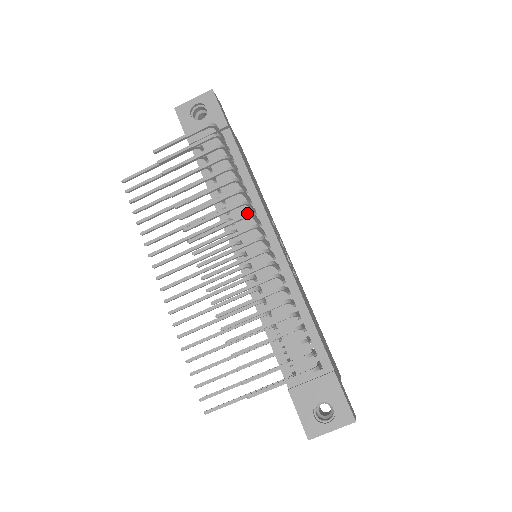
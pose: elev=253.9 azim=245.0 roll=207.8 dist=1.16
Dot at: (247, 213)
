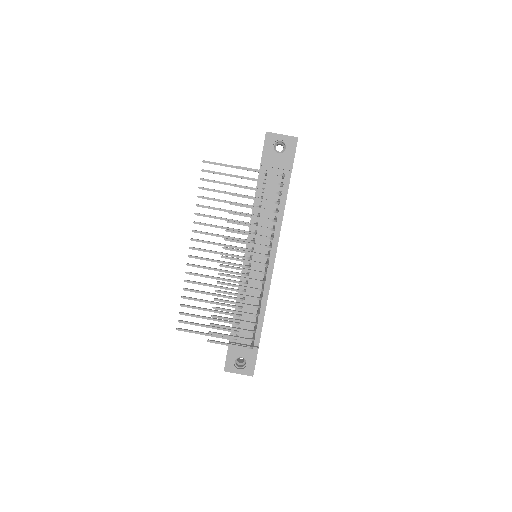
Dot at: (269, 246)
